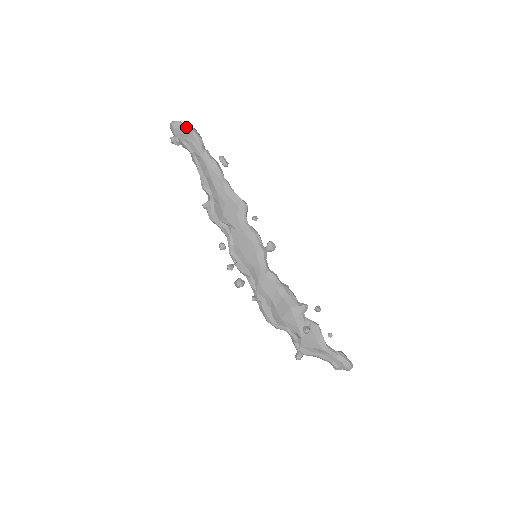
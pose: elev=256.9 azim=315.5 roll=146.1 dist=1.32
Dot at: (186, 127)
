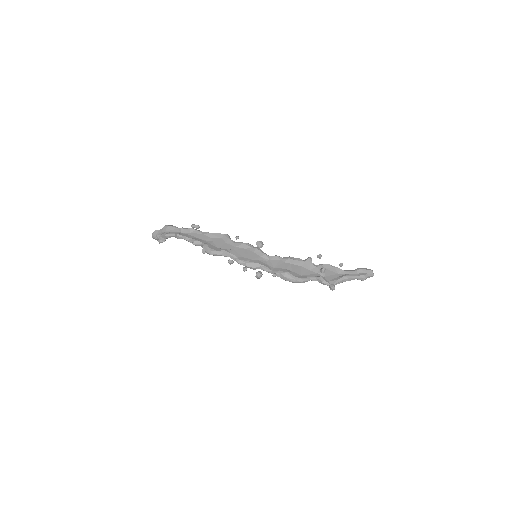
Dot at: (161, 229)
